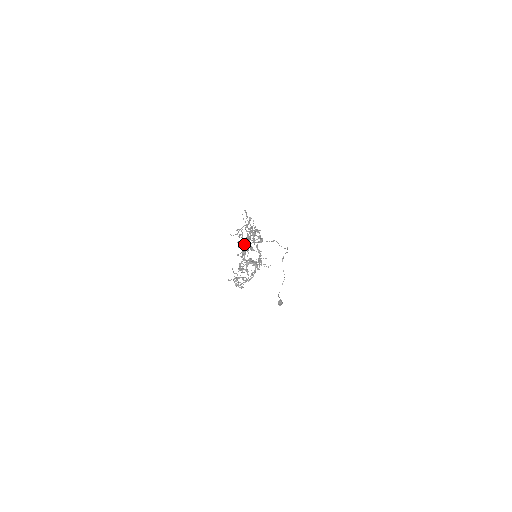
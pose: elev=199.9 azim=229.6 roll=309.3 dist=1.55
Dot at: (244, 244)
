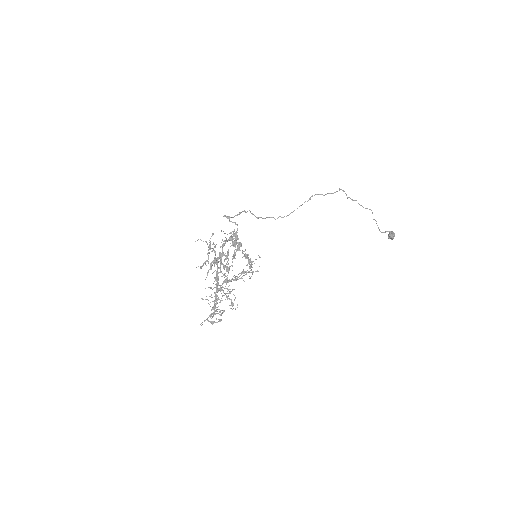
Dot at: occluded
